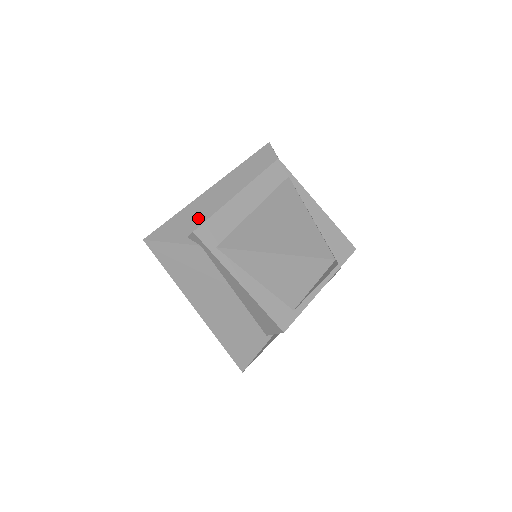
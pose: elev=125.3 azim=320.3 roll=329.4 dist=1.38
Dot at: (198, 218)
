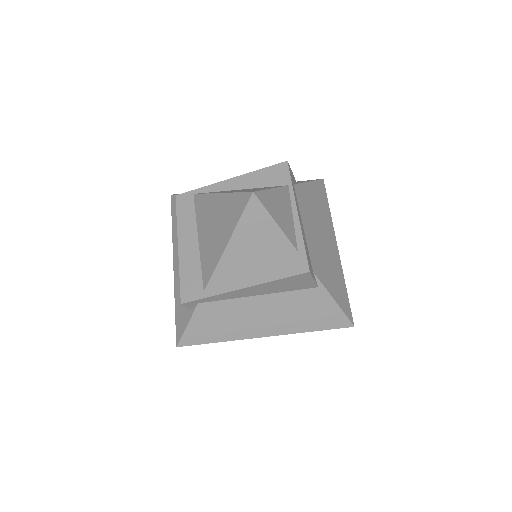
Dot at: occluded
